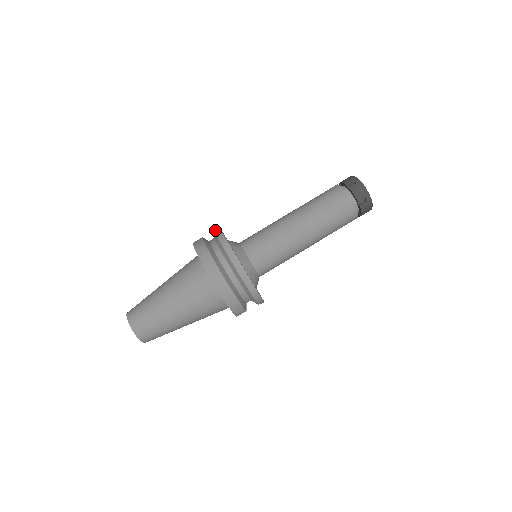
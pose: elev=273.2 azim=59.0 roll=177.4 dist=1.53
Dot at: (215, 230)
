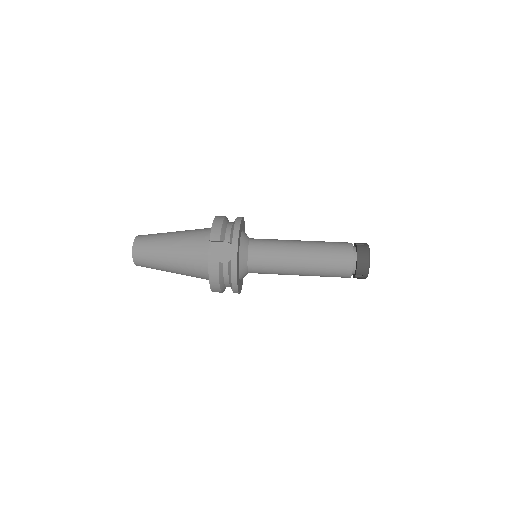
Dot at: occluded
